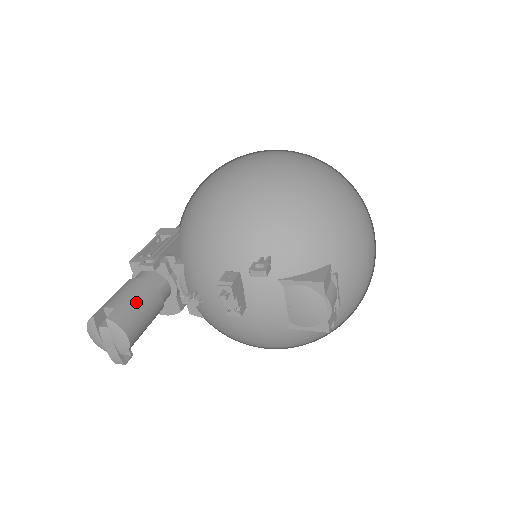
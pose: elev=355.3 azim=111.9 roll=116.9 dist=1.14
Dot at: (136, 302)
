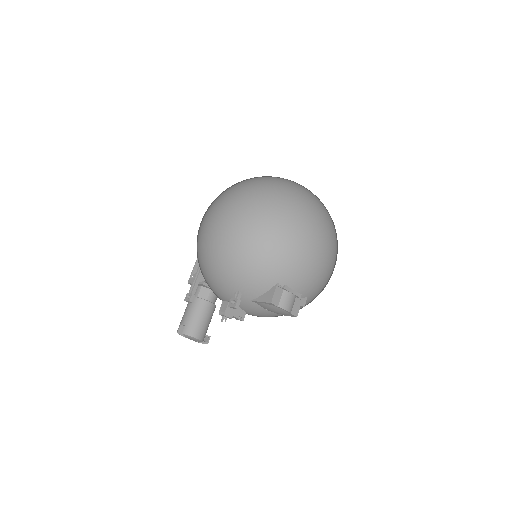
Dot at: (195, 316)
